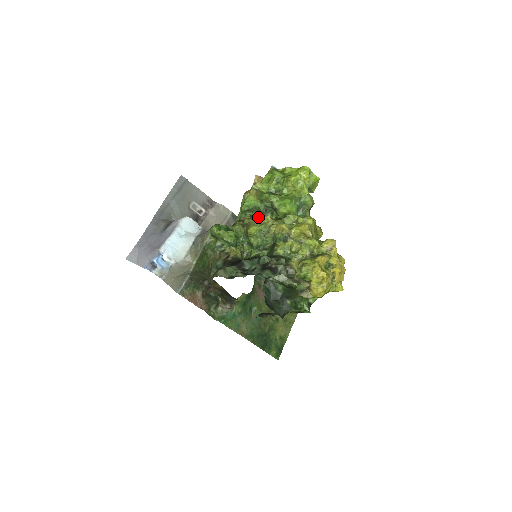
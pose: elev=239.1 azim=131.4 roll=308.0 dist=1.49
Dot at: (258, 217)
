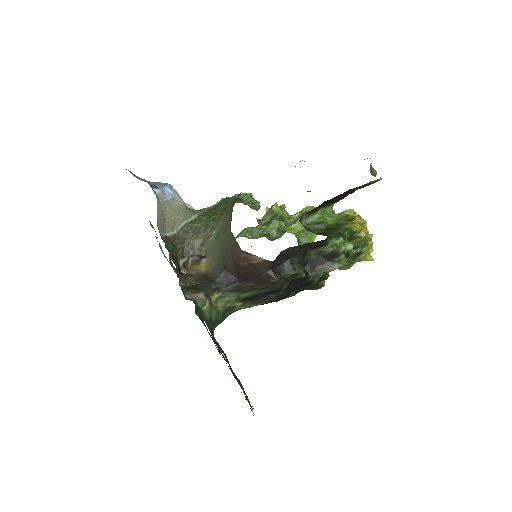
Dot at: (281, 206)
